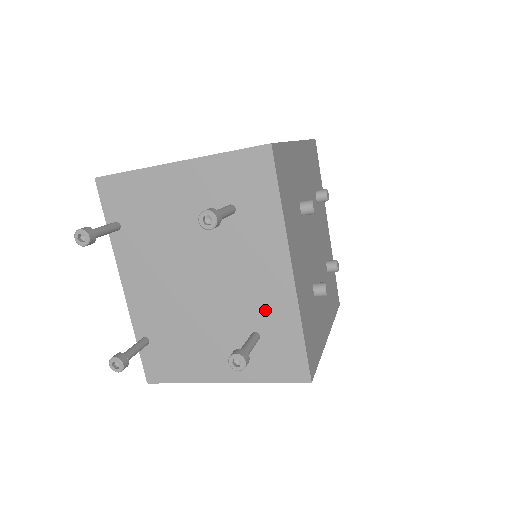
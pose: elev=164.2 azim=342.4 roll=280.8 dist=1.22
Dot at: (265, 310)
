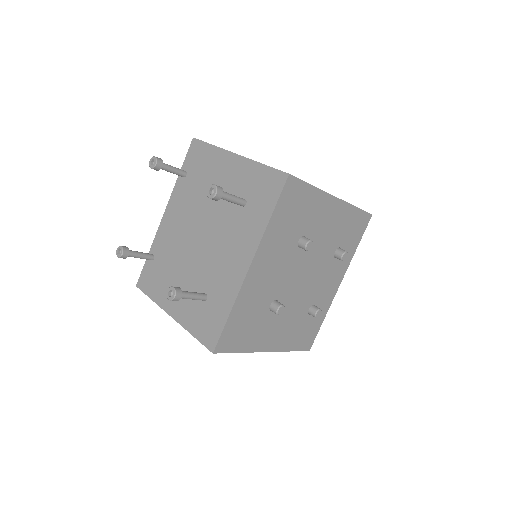
Dot at: (220, 283)
